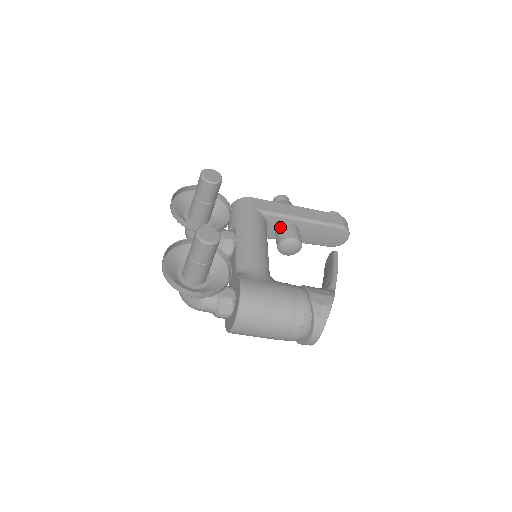
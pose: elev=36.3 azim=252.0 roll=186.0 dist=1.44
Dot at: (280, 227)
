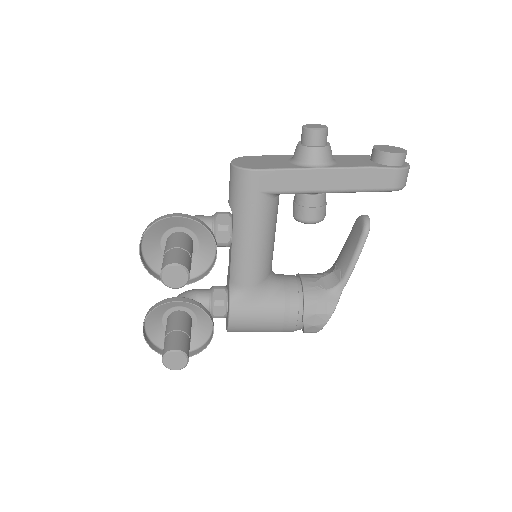
Dot at: (298, 196)
